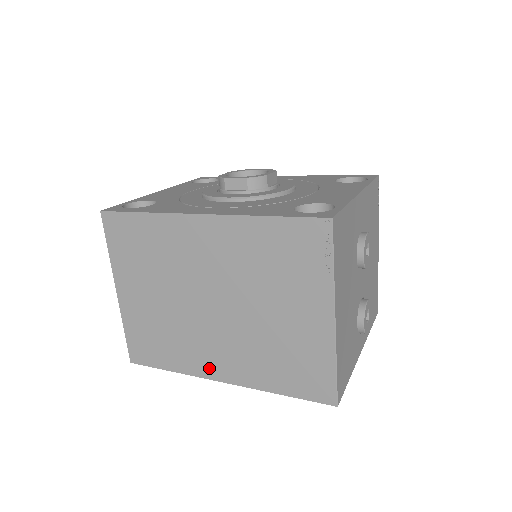
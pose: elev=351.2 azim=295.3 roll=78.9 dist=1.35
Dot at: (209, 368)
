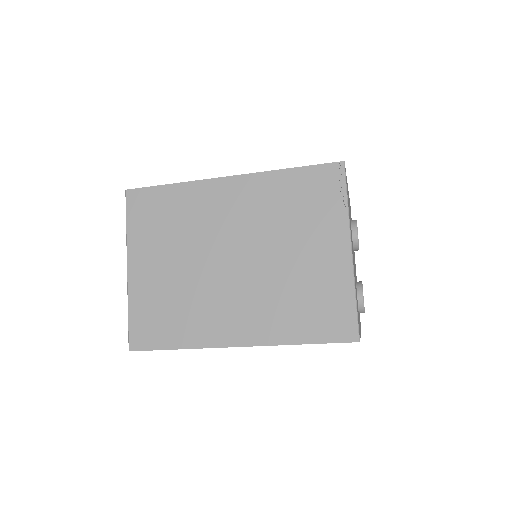
Dot at: (223, 333)
